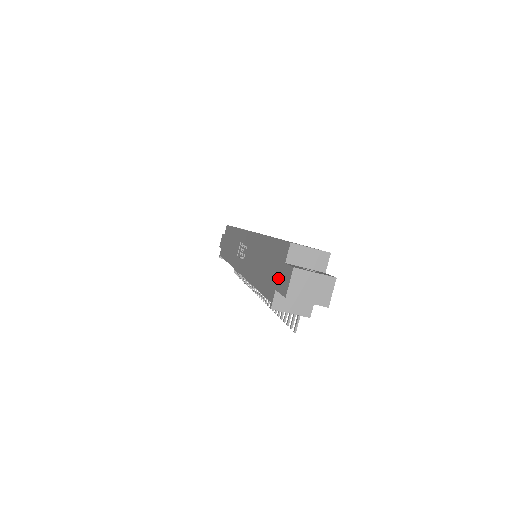
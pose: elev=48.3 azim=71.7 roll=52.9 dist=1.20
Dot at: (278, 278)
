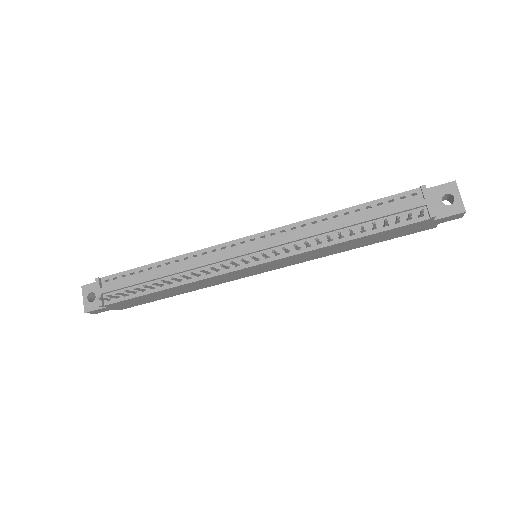
Dot at: occluded
